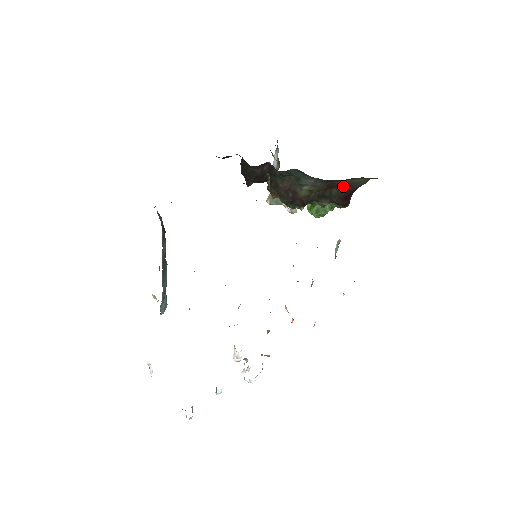
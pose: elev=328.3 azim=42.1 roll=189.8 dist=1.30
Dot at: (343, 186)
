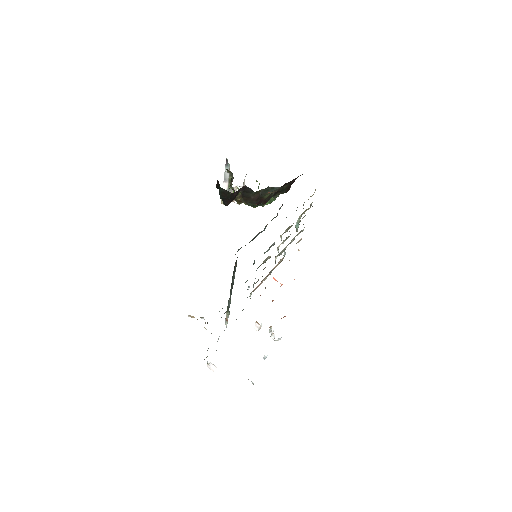
Dot at: (291, 181)
